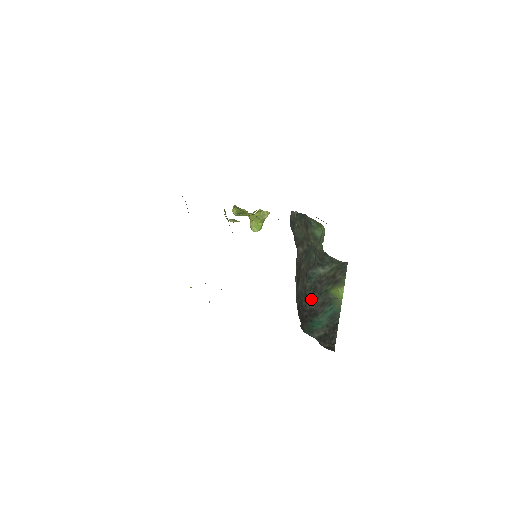
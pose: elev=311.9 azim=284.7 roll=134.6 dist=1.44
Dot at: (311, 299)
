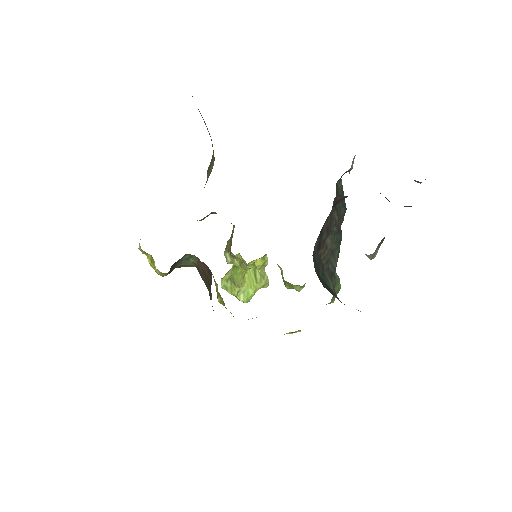
Dot at: (323, 283)
